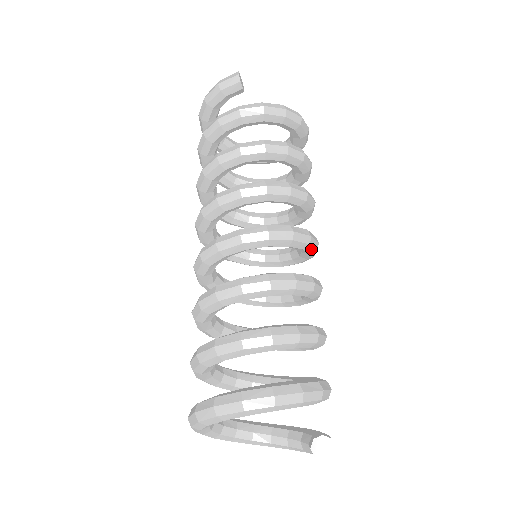
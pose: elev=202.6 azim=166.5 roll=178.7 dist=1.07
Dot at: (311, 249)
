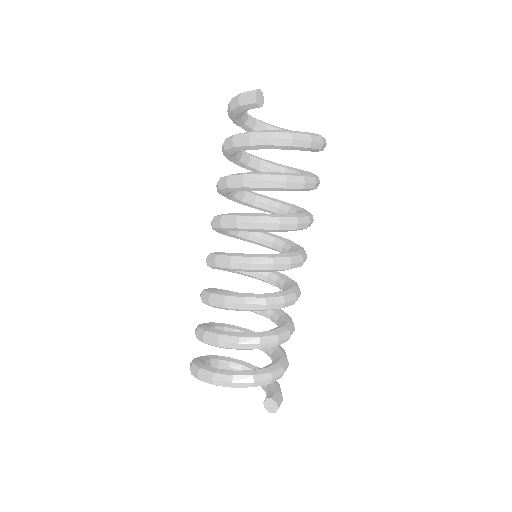
Dot at: occluded
